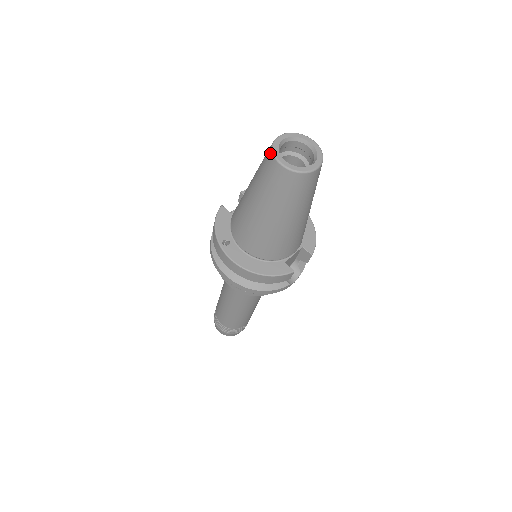
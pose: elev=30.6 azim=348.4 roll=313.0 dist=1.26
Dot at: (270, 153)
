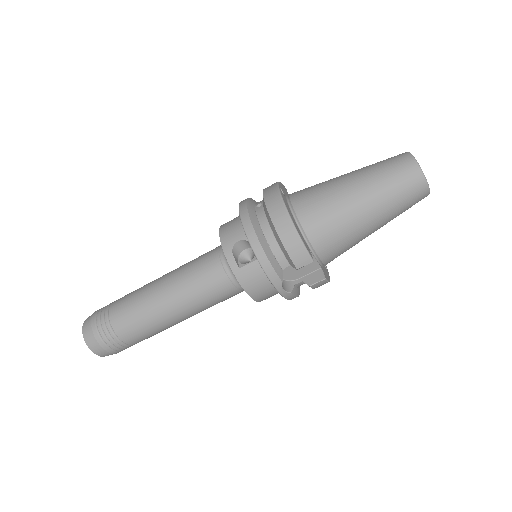
Dot at: occluded
